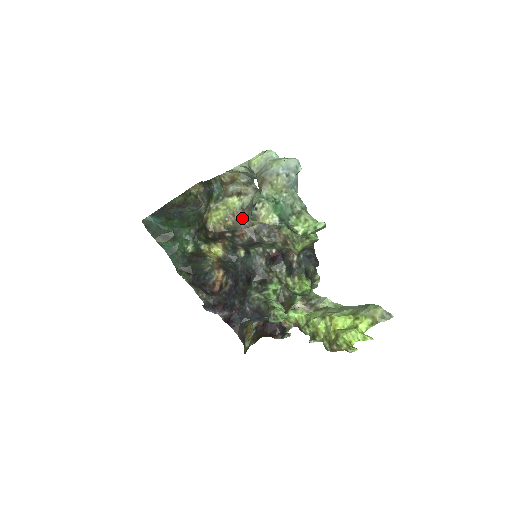
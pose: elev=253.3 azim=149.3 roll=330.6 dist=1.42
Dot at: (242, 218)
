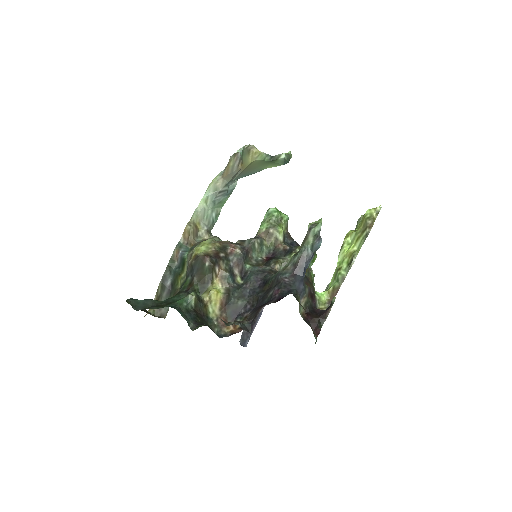
Dot at: (224, 241)
